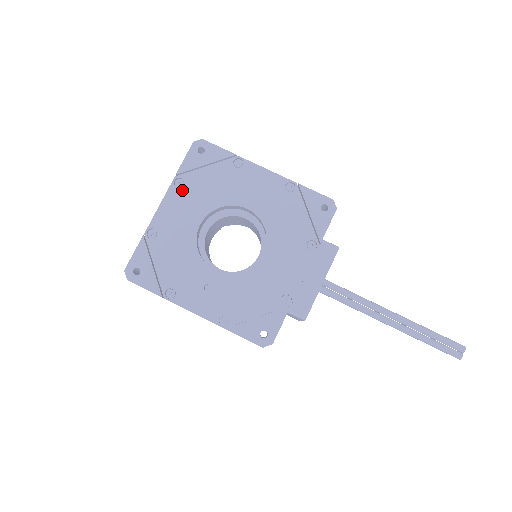
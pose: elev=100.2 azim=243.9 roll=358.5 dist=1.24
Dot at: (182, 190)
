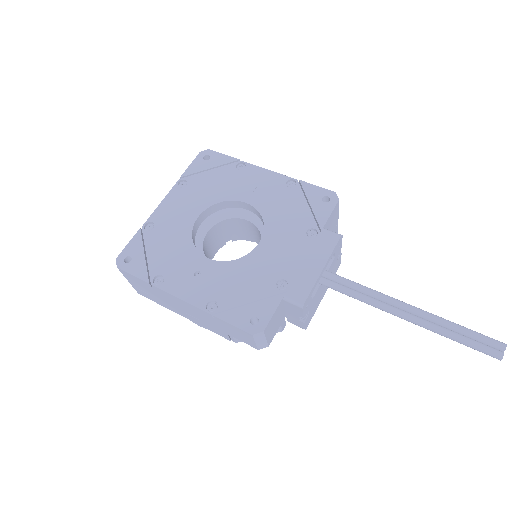
Dot at: (184, 190)
